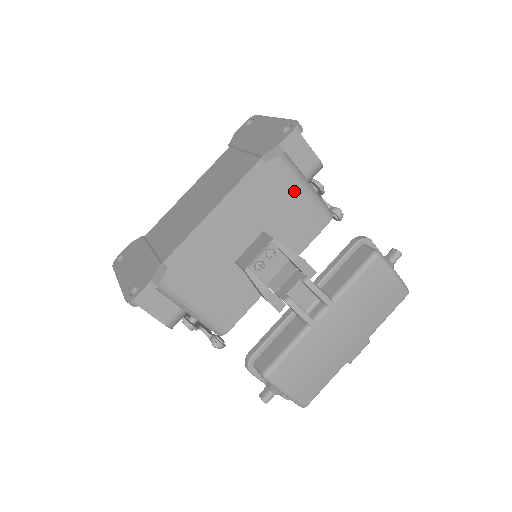
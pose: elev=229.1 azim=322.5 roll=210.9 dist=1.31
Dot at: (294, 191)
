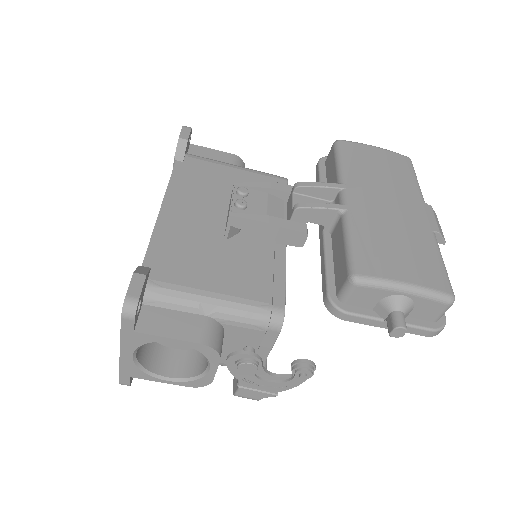
Dot at: (229, 171)
